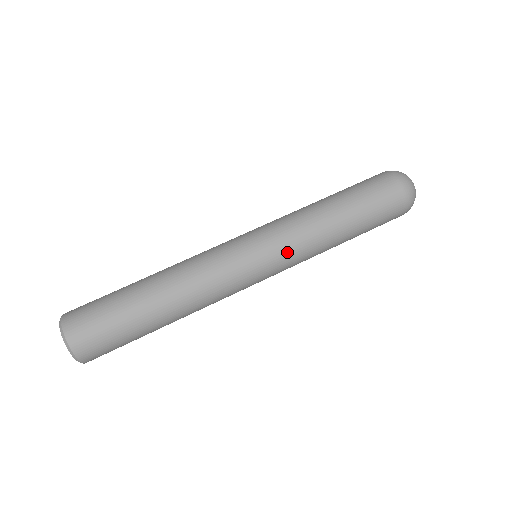
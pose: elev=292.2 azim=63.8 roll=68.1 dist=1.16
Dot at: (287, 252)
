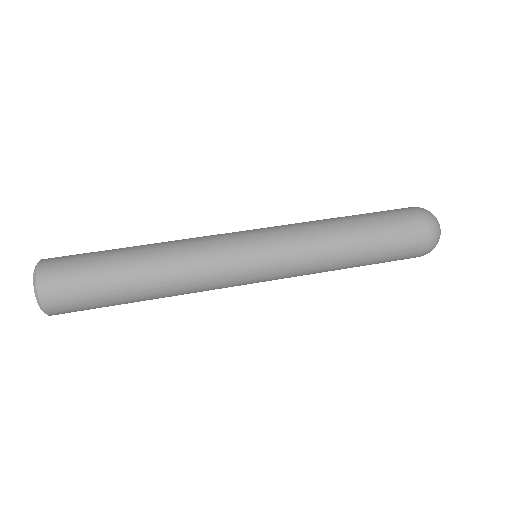
Dot at: (288, 253)
